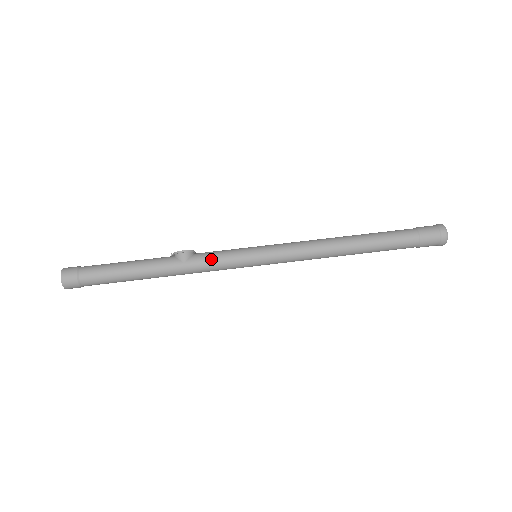
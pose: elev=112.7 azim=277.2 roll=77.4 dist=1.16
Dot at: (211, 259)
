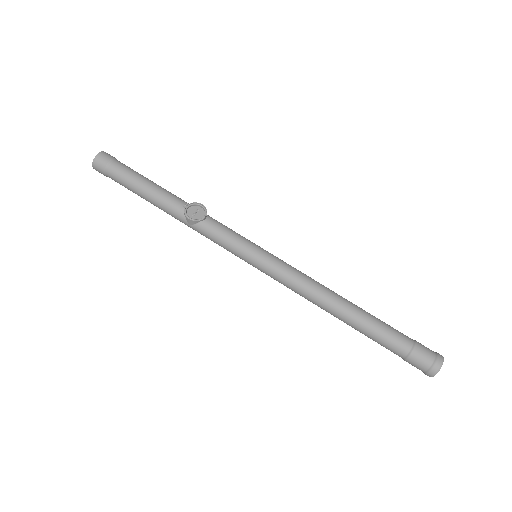
Dot at: (212, 239)
